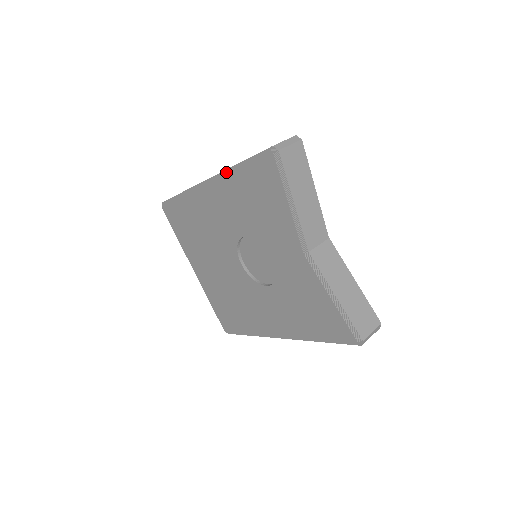
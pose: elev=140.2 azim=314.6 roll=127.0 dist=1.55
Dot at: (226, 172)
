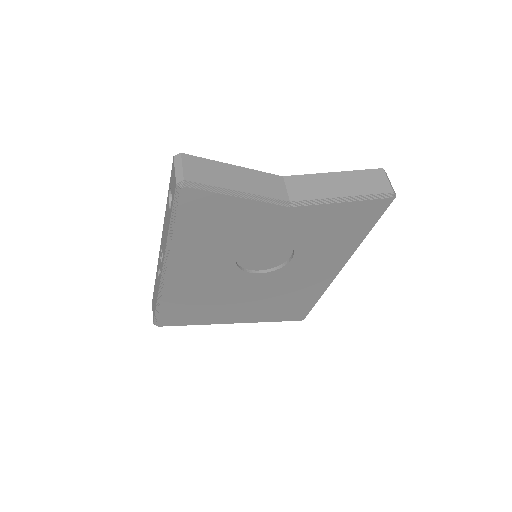
Dot at: (169, 244)
